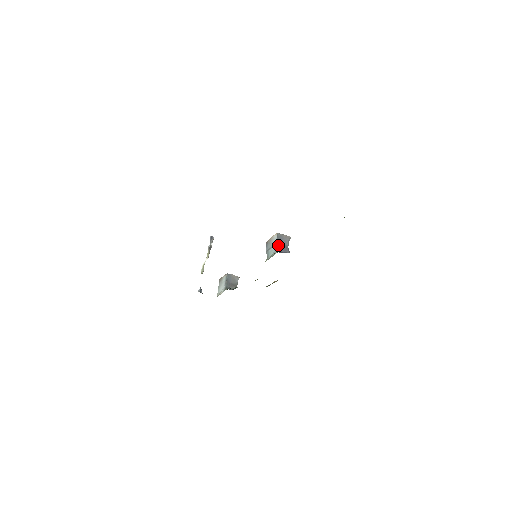
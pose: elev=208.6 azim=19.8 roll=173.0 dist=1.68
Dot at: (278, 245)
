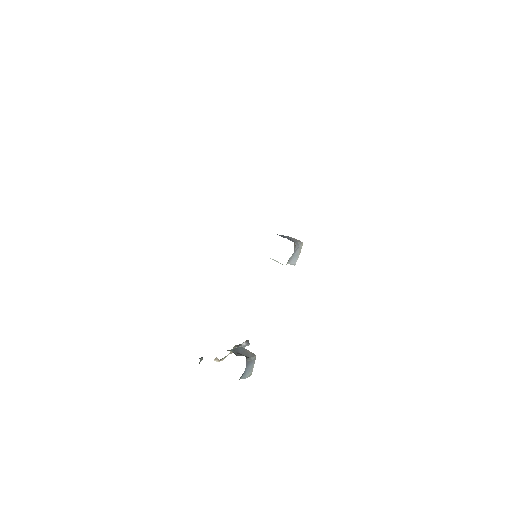
Dot at: (280, 235)
